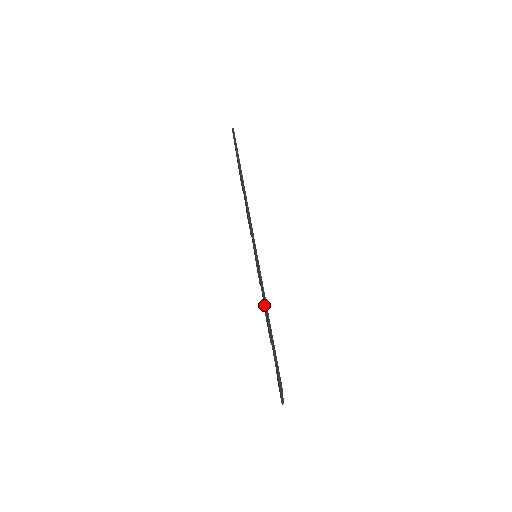
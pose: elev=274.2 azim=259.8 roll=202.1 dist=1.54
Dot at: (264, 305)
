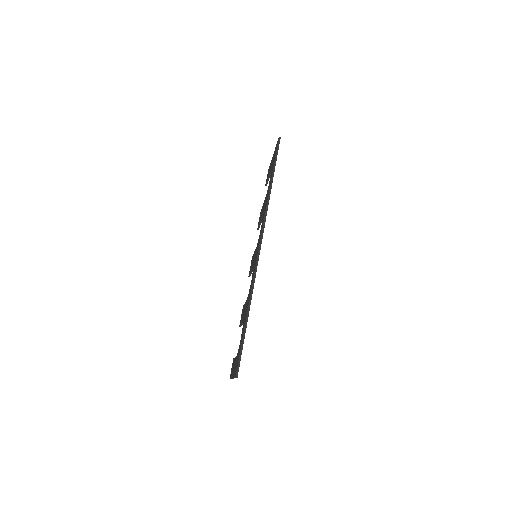
Dot at: (248, 305)
